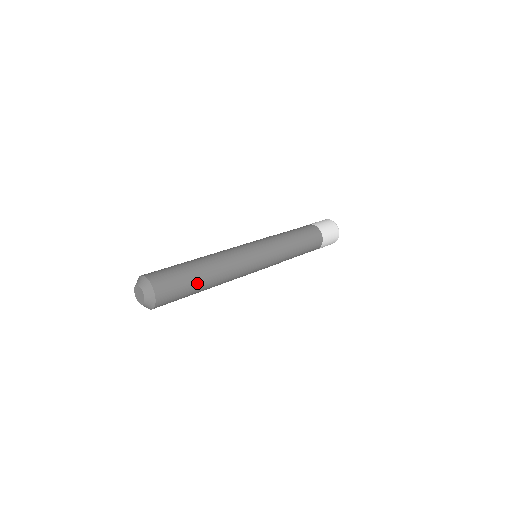
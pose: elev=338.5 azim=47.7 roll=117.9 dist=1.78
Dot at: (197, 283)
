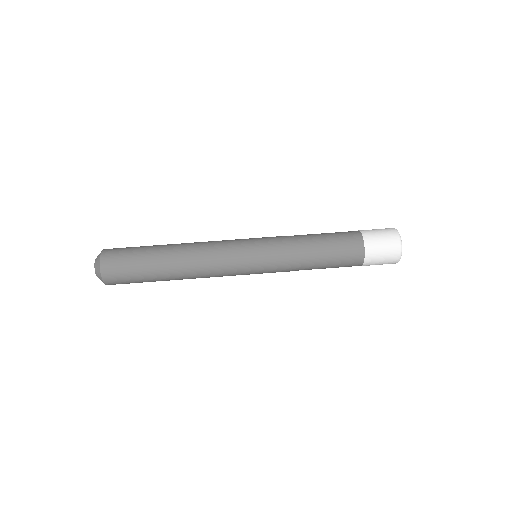
Dot at: (153, 272)
